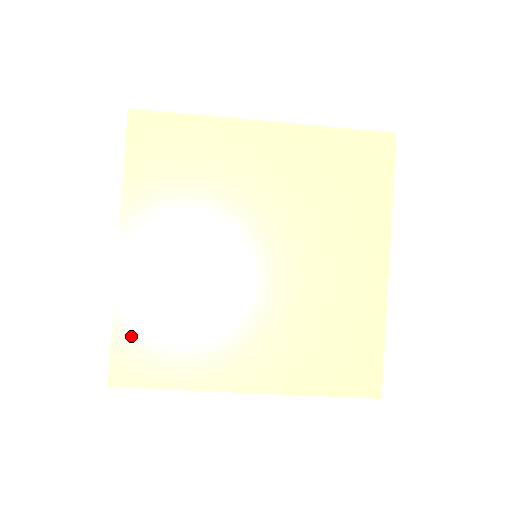
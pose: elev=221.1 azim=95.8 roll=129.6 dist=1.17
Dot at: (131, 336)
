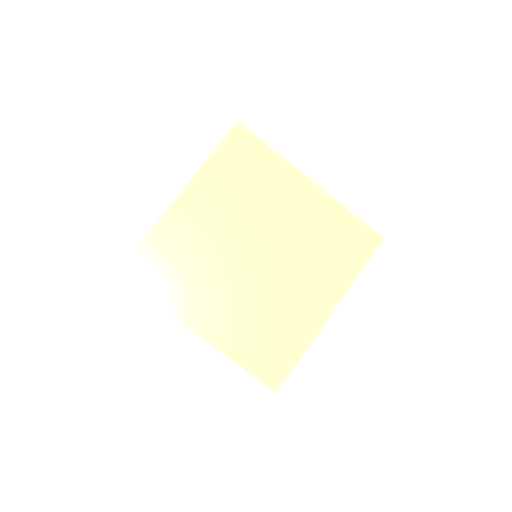
Dot at: (150, 253)
